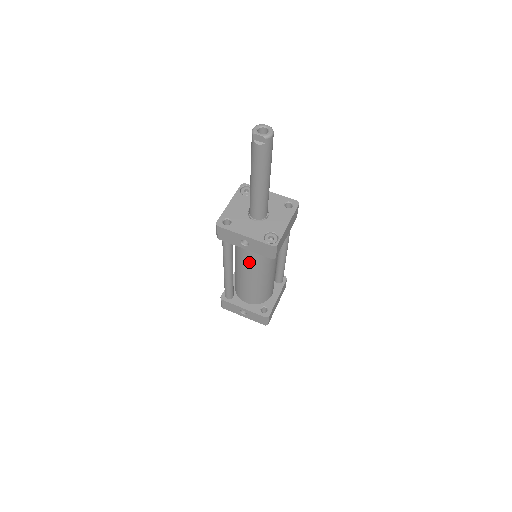
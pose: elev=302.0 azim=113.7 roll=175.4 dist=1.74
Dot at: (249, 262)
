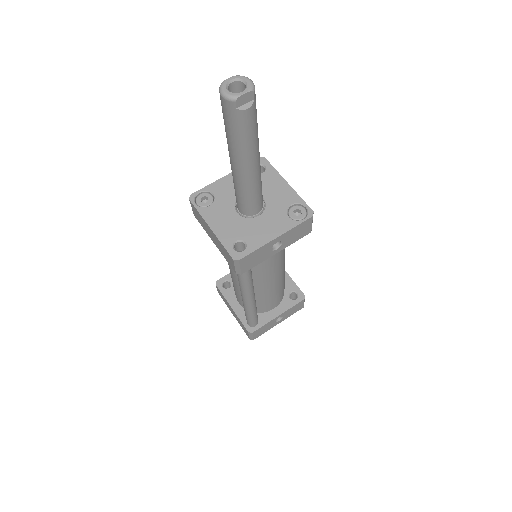
Dot at: (273, 265)
